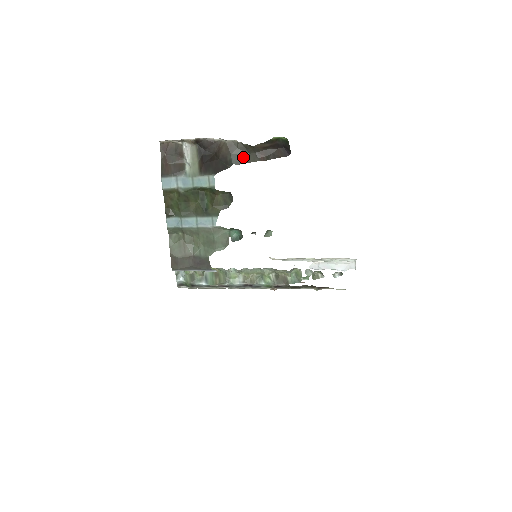
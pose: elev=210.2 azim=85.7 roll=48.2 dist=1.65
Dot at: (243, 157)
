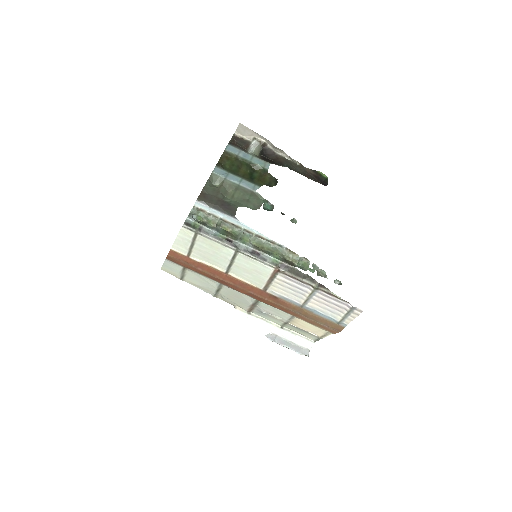
Dot at: (294, 169)
